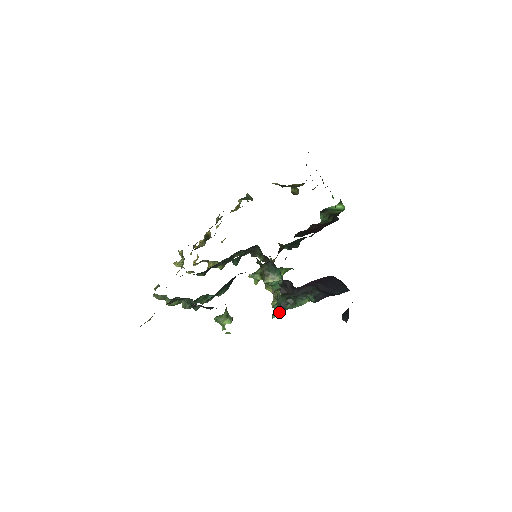
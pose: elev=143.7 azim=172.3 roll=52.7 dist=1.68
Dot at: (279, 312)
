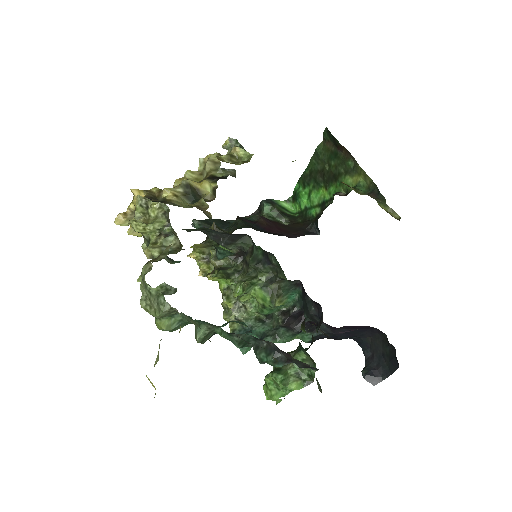
Dot at: occluded
